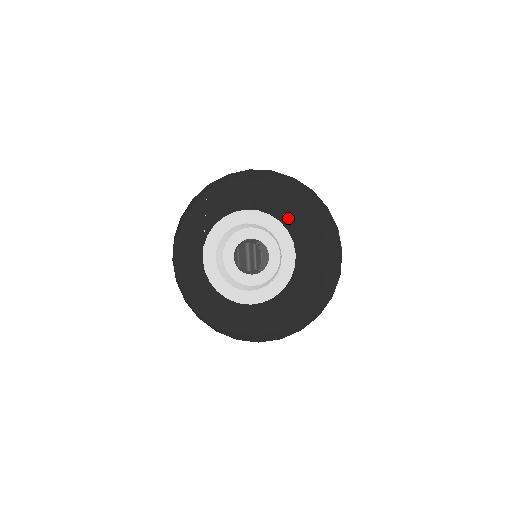
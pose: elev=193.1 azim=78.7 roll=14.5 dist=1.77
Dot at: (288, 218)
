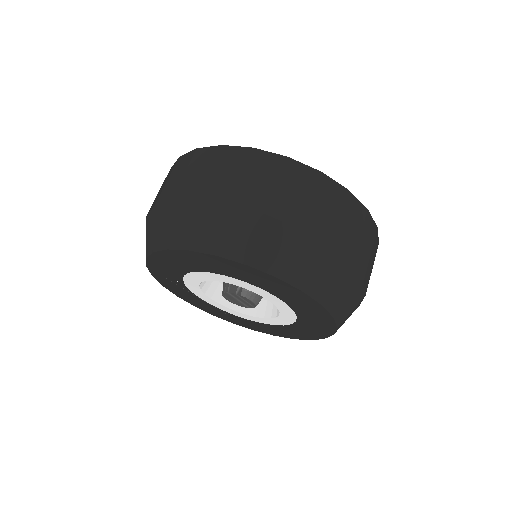
Dot at: (249, 280)
